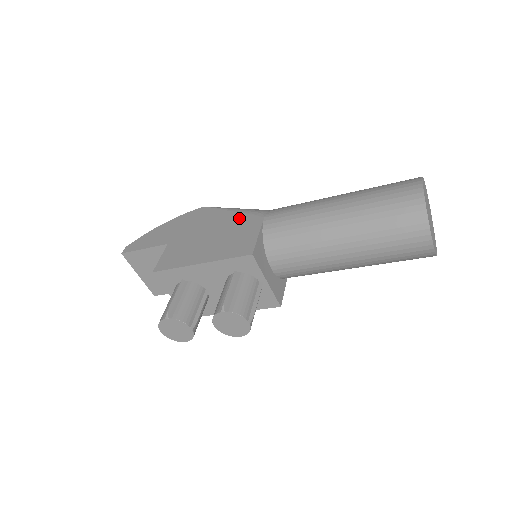
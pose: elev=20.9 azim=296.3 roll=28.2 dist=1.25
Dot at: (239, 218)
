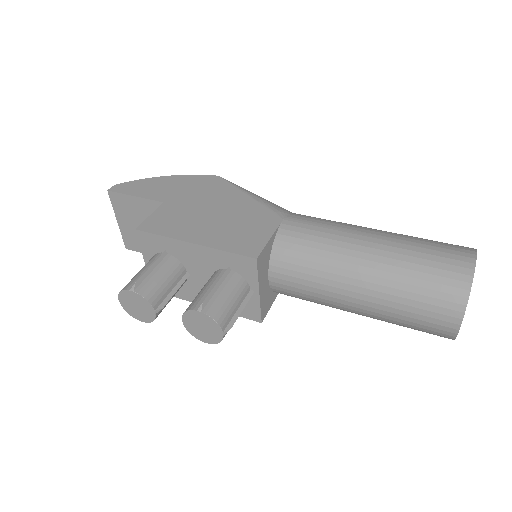
Dot at: (254, 207)
